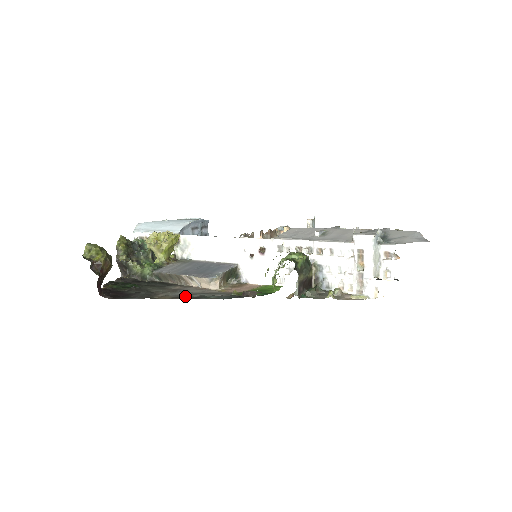
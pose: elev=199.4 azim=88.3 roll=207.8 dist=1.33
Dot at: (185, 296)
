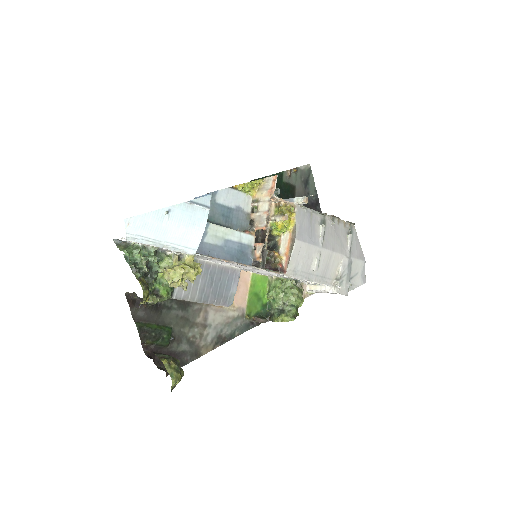
Dot at: (220, 340)
